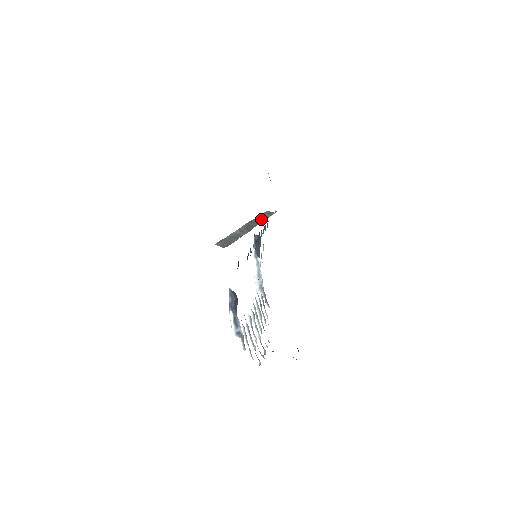
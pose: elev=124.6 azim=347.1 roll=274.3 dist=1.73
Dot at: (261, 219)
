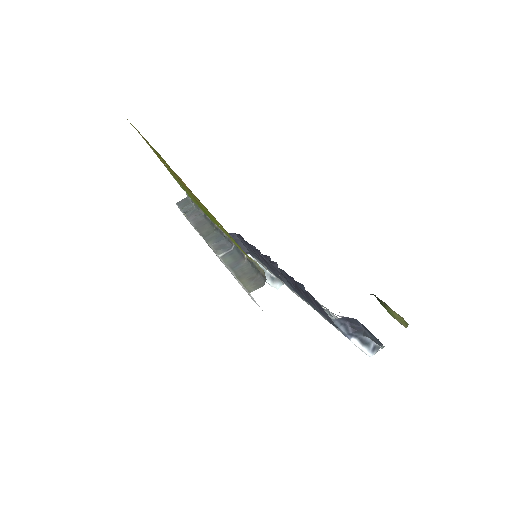
Dot at: (197, 216)
